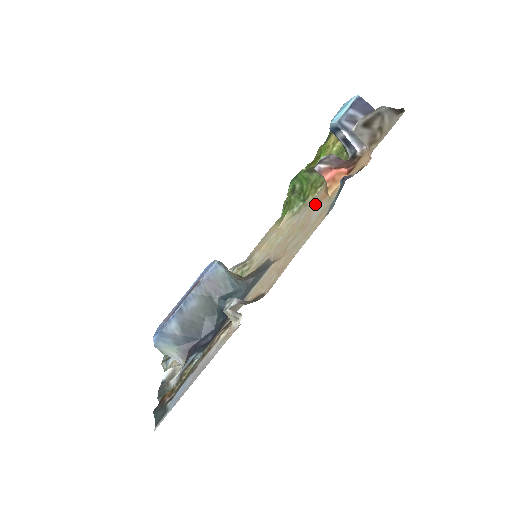
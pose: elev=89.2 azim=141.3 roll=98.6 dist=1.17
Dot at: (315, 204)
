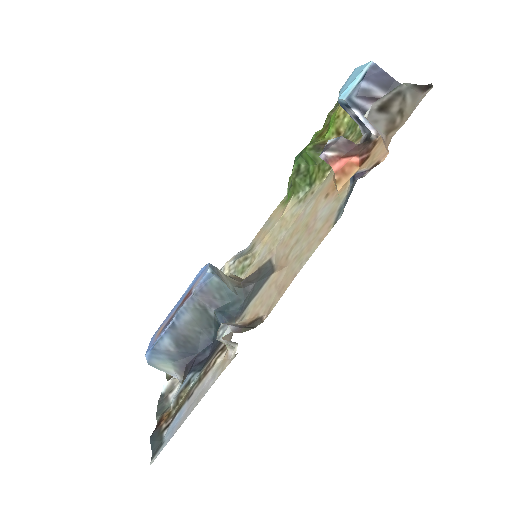
Dot at: (322, 197)
